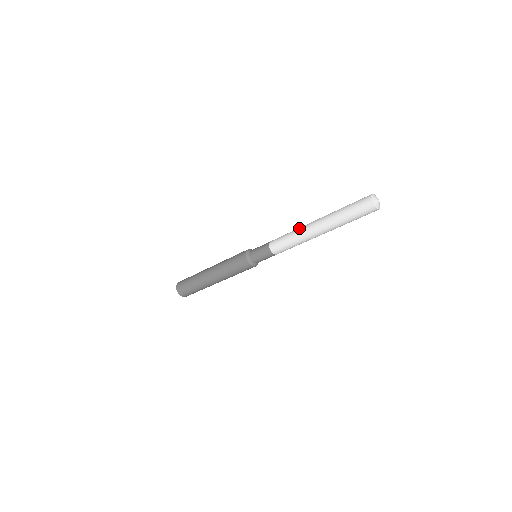
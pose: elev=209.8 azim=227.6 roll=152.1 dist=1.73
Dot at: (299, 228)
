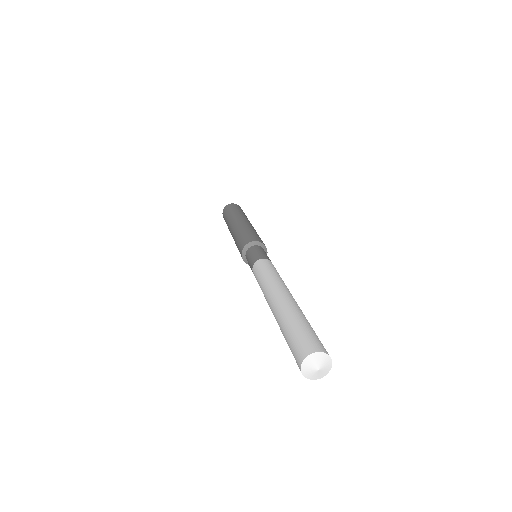
Dot at: (264, 289)
